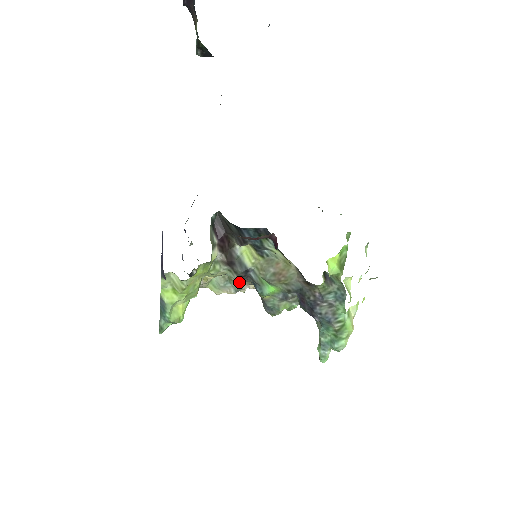
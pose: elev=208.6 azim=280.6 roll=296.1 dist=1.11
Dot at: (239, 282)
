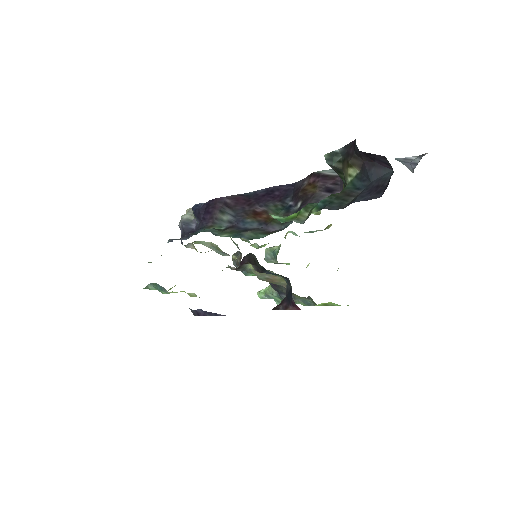
Dot at: (226, 254)
